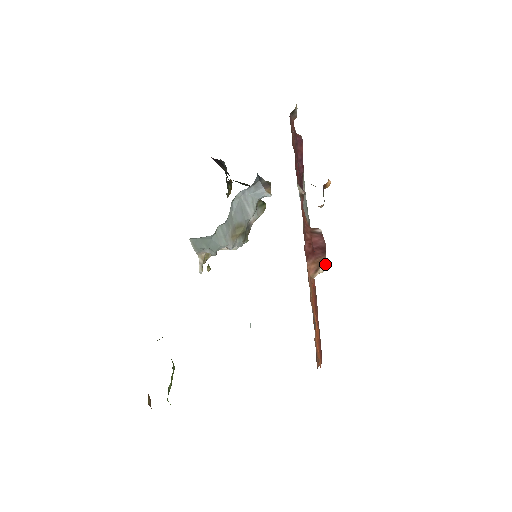
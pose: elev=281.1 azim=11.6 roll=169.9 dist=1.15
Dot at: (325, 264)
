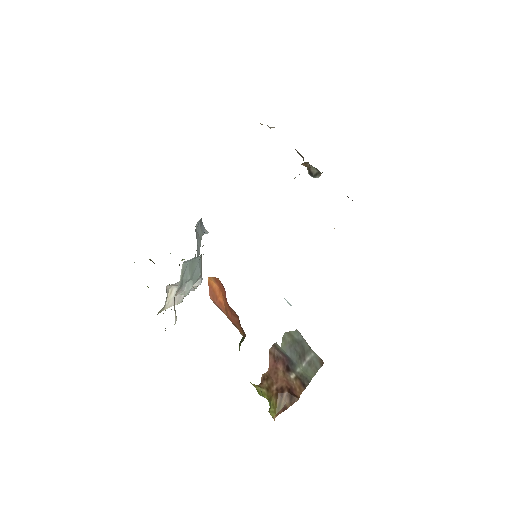
Dot at: occluded
